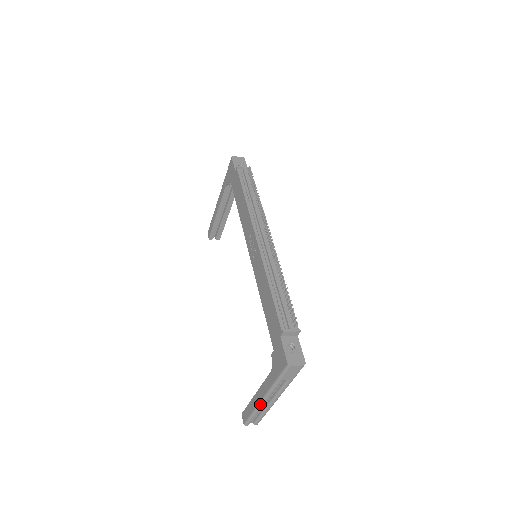
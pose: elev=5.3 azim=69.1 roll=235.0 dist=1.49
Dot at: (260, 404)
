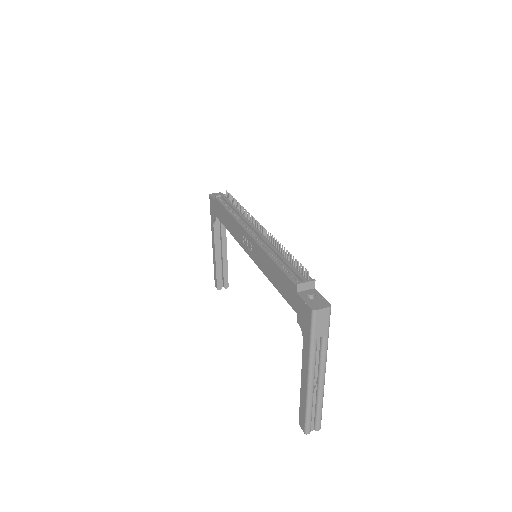
Dot at: (308, 389)
